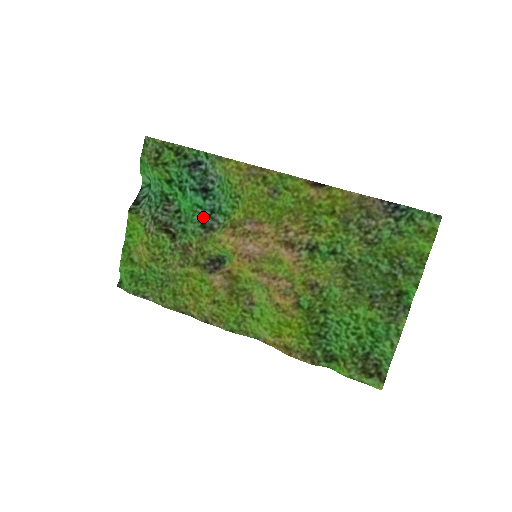
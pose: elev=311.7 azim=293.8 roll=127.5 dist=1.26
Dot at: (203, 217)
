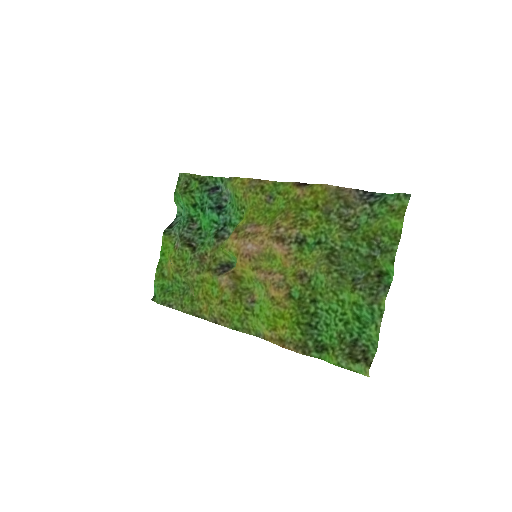
Dot at: (217, 230)
